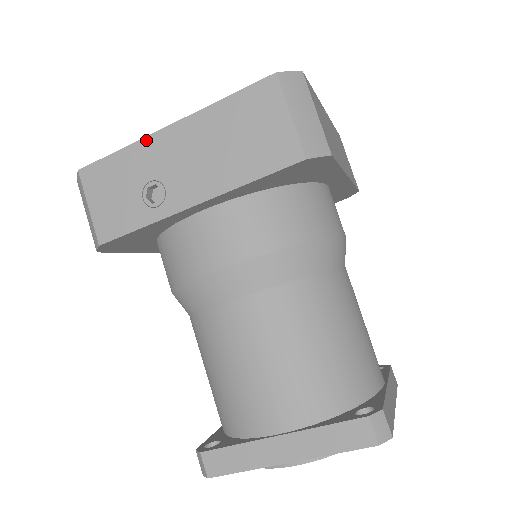
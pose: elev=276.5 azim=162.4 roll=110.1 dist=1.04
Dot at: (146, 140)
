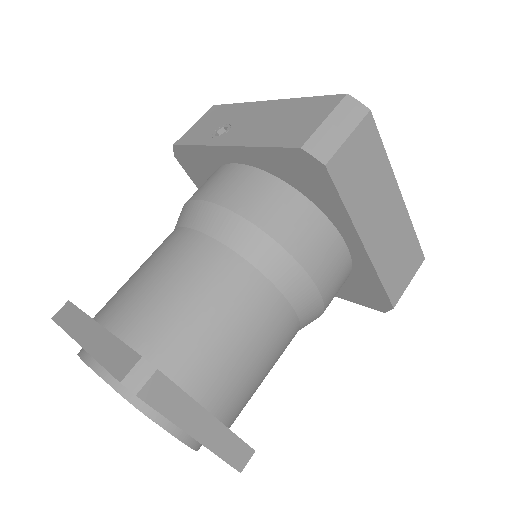
Dot at: (253, 103)
